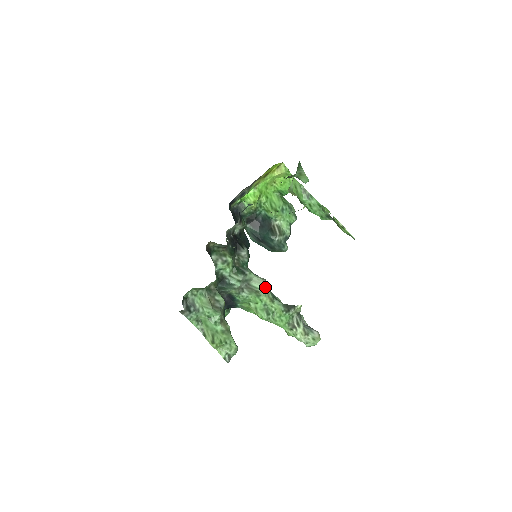
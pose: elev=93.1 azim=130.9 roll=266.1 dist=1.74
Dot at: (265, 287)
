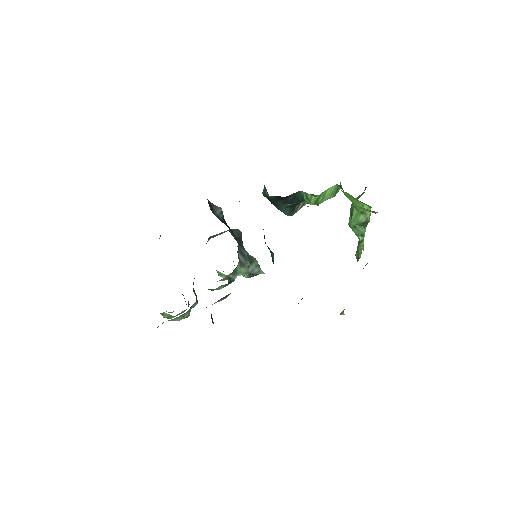
Dot at: occluded
